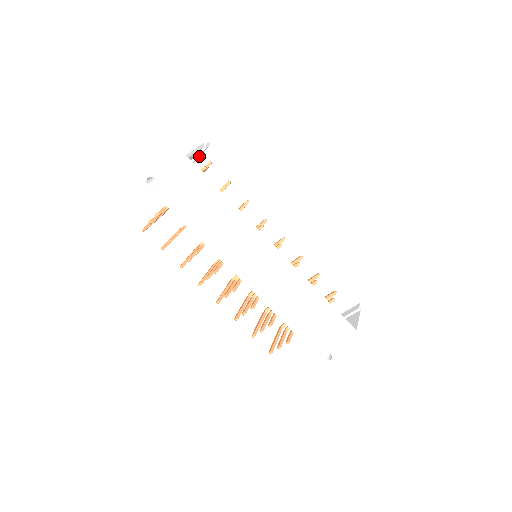
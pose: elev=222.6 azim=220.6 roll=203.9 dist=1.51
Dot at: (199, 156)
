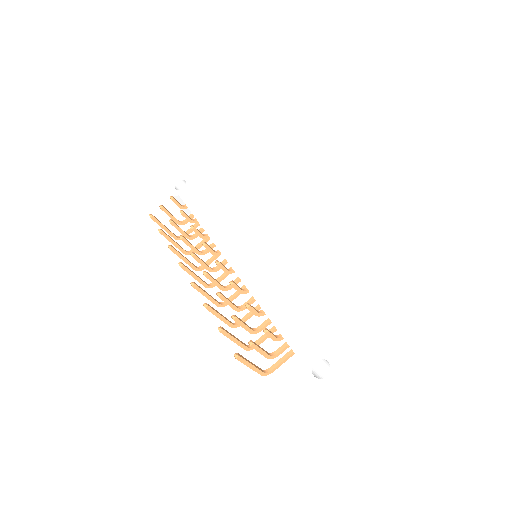
Dot at: occluded
